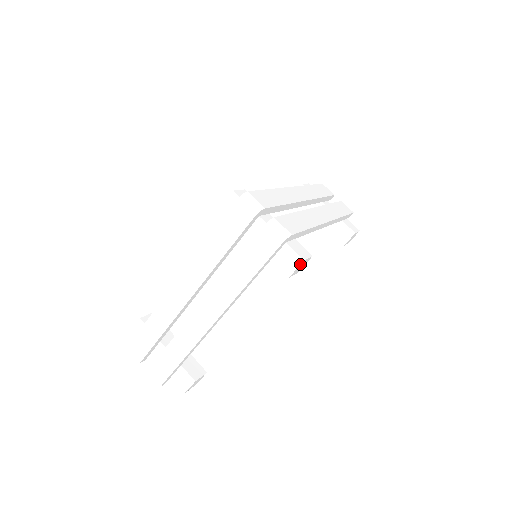
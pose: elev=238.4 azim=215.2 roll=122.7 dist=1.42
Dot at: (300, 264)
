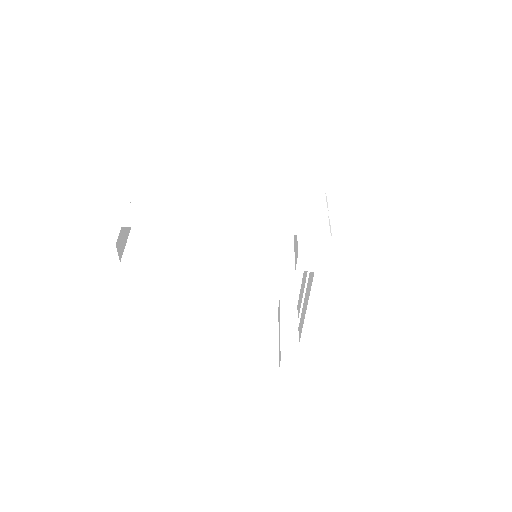
Dot at: (318, 254)
